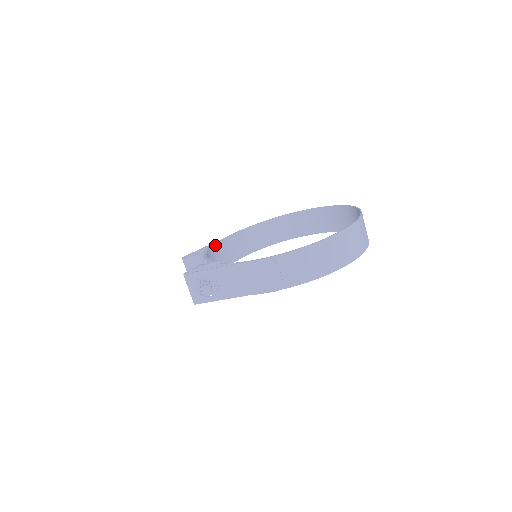
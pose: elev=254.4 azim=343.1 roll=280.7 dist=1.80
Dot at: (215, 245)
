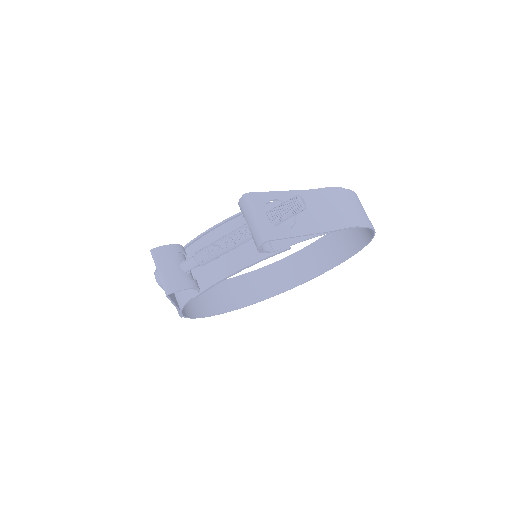
Dot at: occluded
